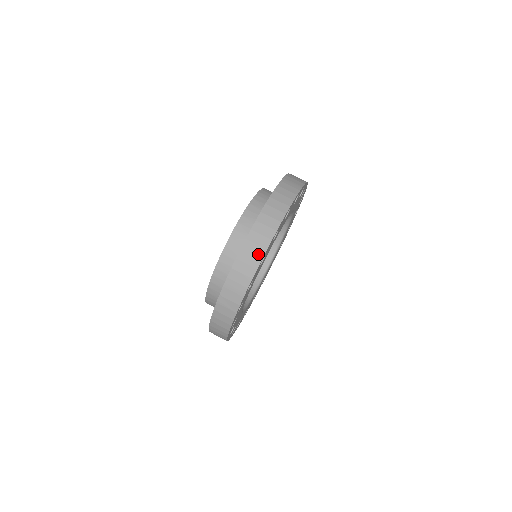
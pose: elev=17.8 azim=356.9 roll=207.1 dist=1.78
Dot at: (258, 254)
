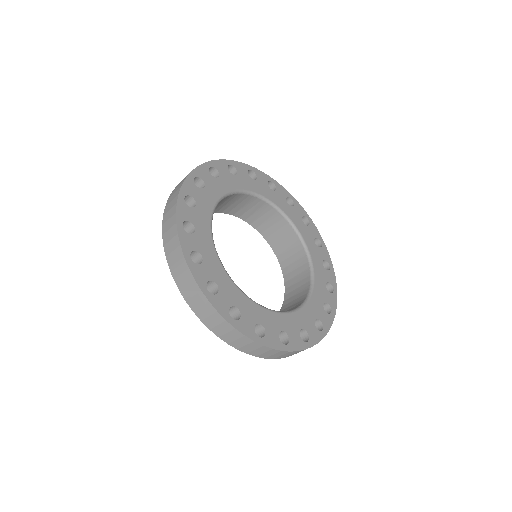
Dot at: (172, 223)
